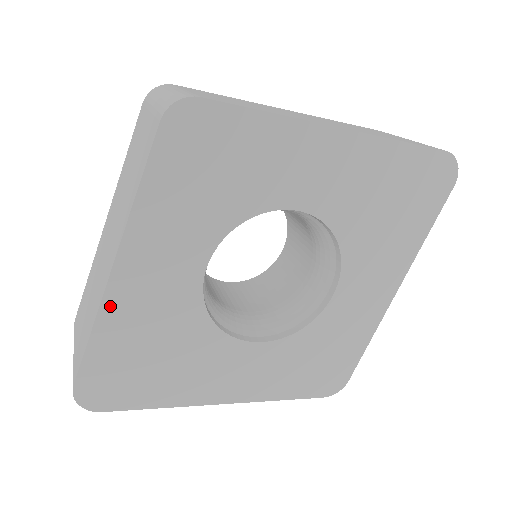
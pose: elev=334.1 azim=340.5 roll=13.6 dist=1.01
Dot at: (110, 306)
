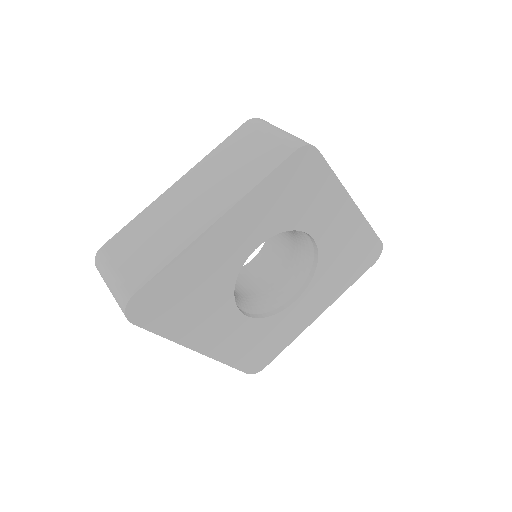
Dot at: (196, 246)
